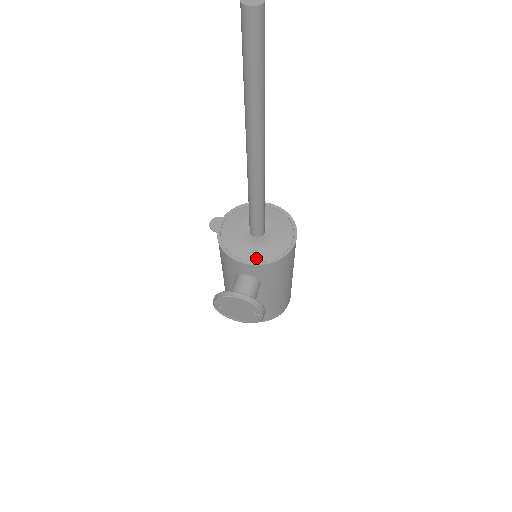
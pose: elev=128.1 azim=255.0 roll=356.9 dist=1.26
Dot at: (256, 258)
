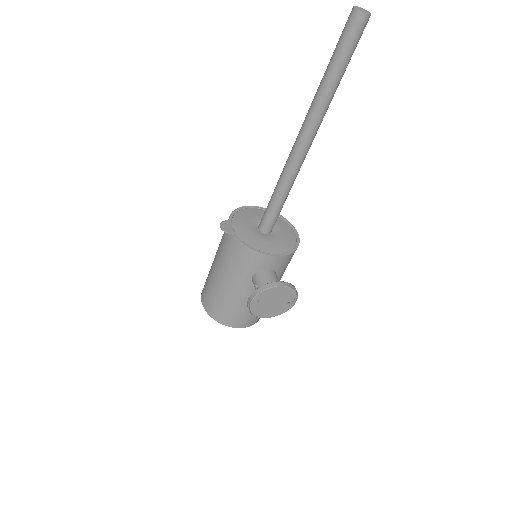
Dot at: (279, 250)
